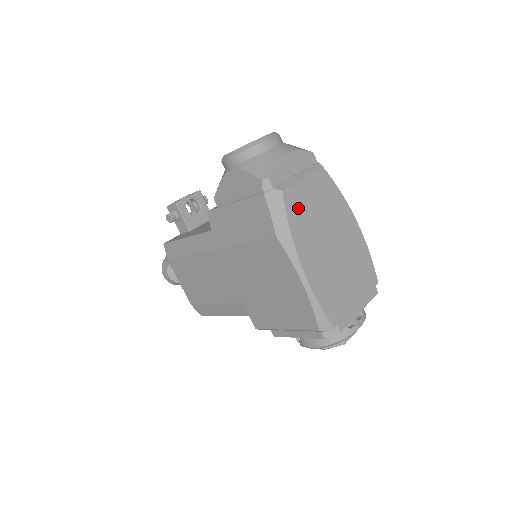
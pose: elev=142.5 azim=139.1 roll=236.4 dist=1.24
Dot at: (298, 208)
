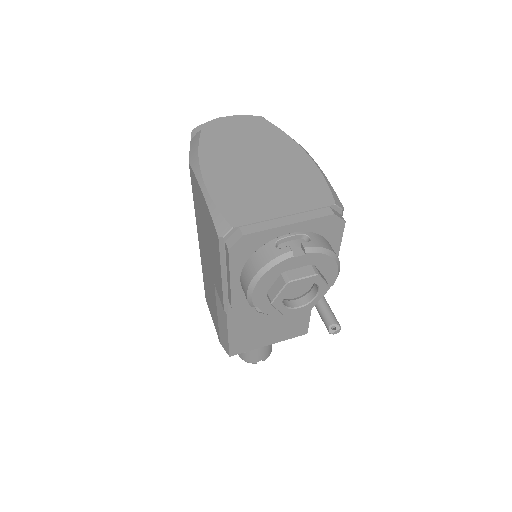
Dot at: (217, 140)
